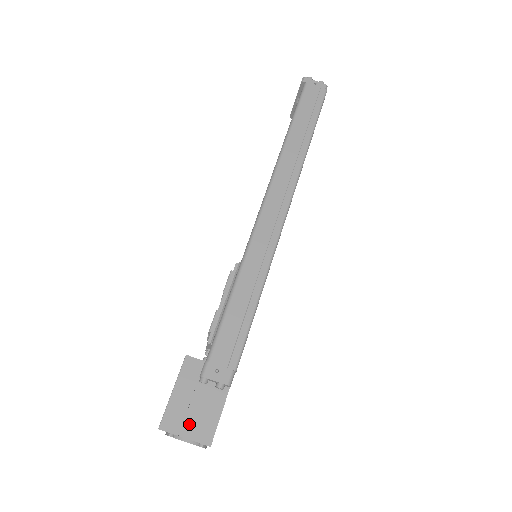
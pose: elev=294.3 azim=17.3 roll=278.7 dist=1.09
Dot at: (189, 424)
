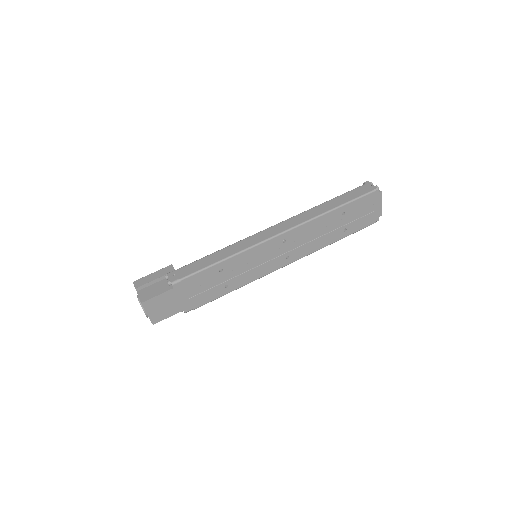
Dot at: (145, 290)
